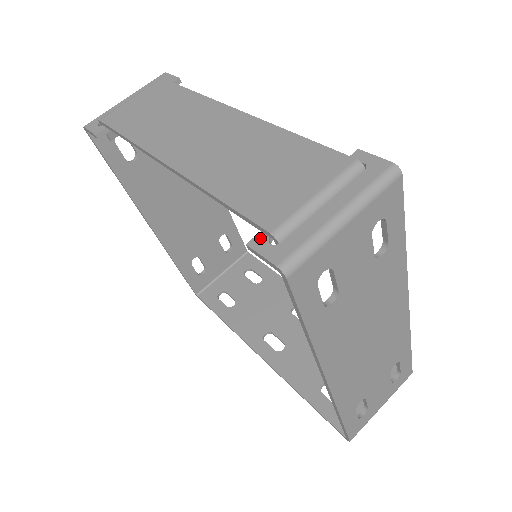
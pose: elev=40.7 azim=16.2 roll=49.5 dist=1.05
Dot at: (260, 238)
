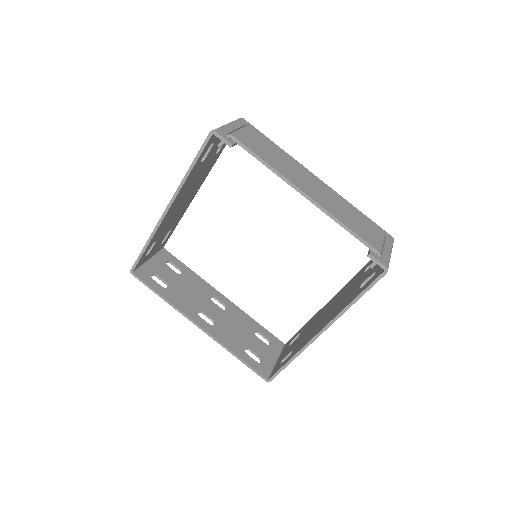
Dot at: (373, 253)
